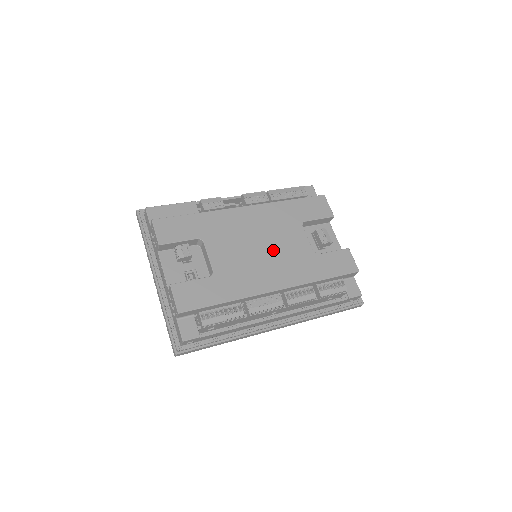
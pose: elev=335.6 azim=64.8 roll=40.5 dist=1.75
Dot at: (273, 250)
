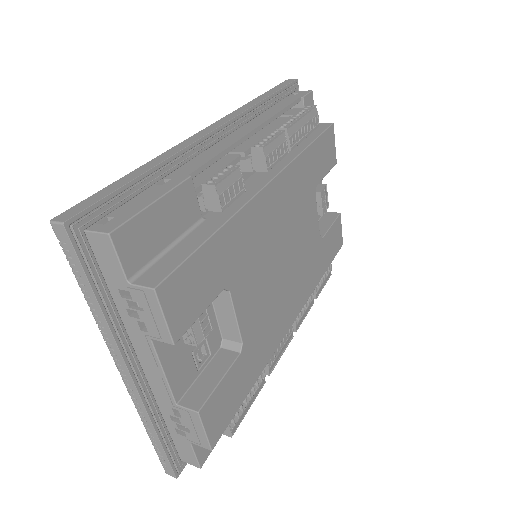
Dot at: (293, 257)
